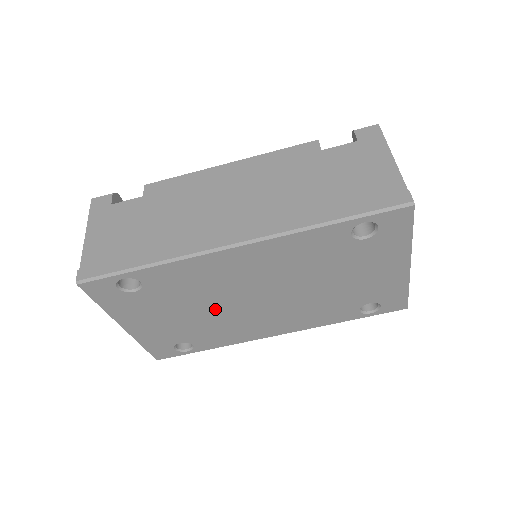
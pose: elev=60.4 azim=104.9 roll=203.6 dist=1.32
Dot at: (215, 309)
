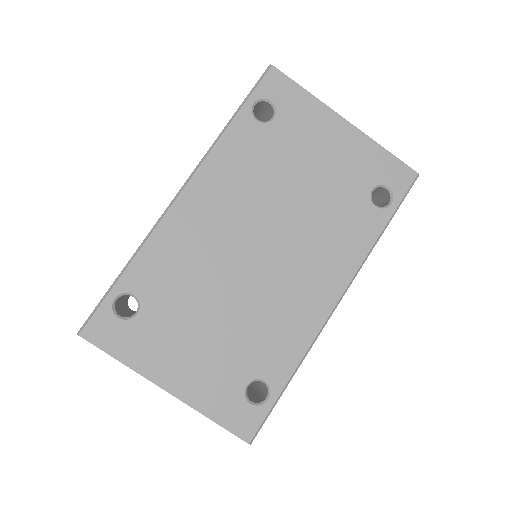
Dot at: (233, 295)
